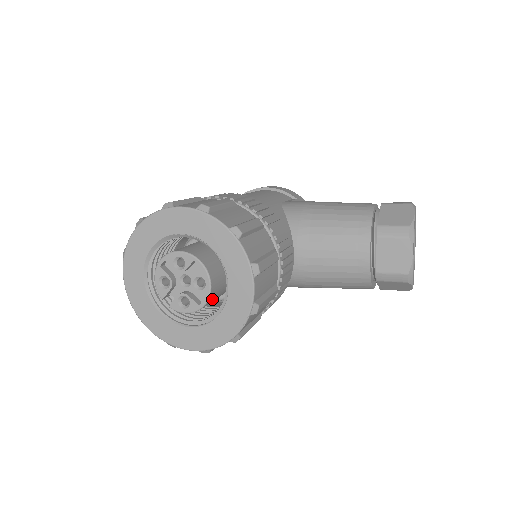
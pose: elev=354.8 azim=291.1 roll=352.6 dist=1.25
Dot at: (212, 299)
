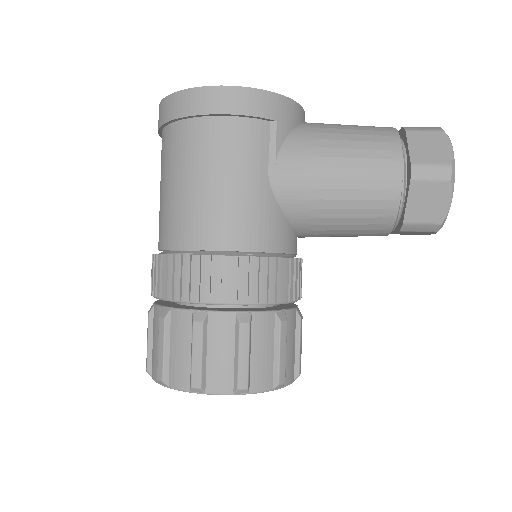
Dot at: occluded
